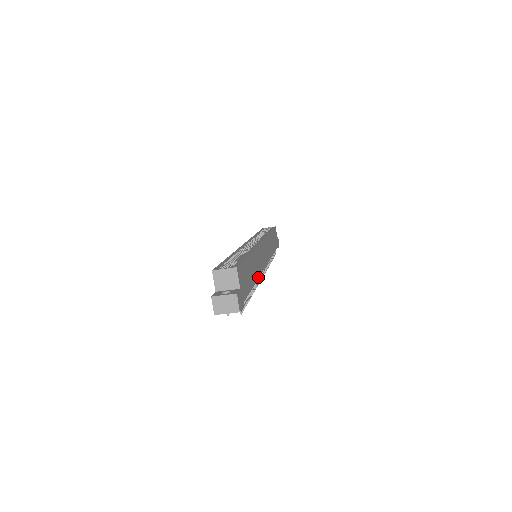
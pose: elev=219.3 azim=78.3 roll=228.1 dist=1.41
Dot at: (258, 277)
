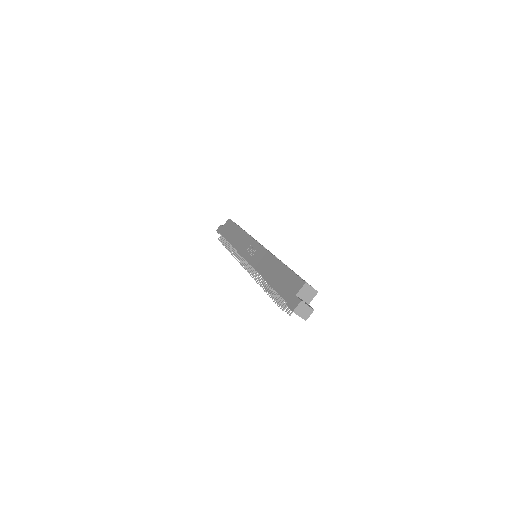
Dot at: occluded
